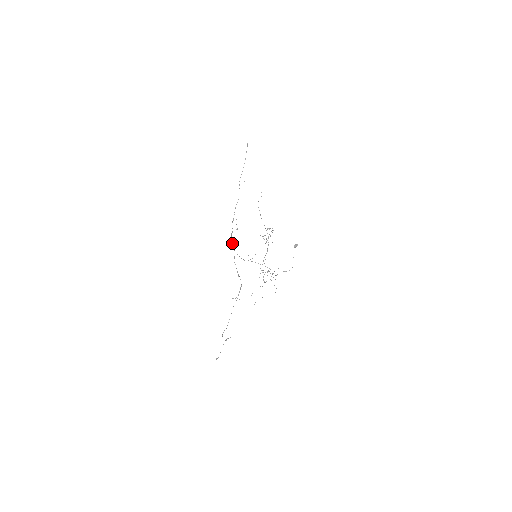
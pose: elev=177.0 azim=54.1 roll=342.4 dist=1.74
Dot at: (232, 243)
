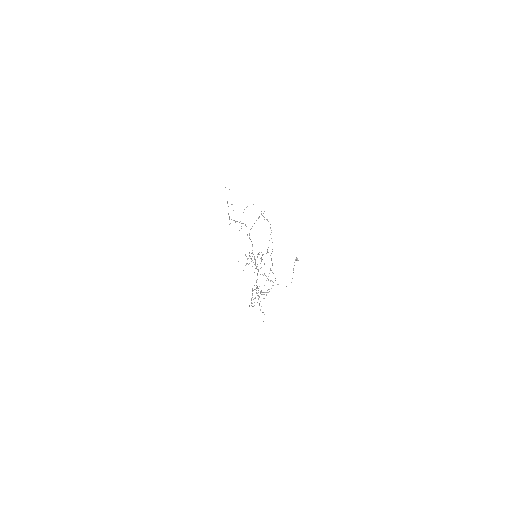
Dot at: (243, 223)
